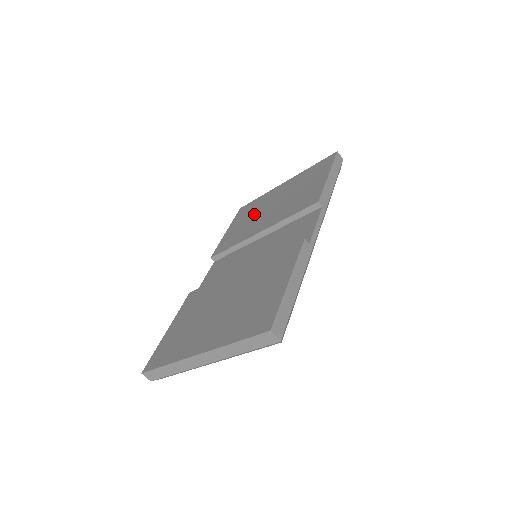
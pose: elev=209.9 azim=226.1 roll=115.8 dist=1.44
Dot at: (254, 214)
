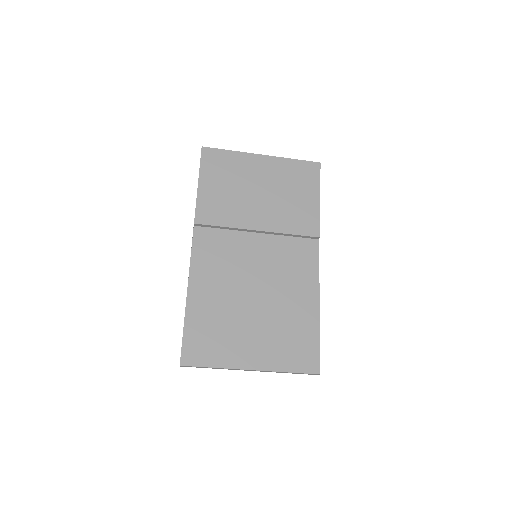
Dot at: (236, 186)
